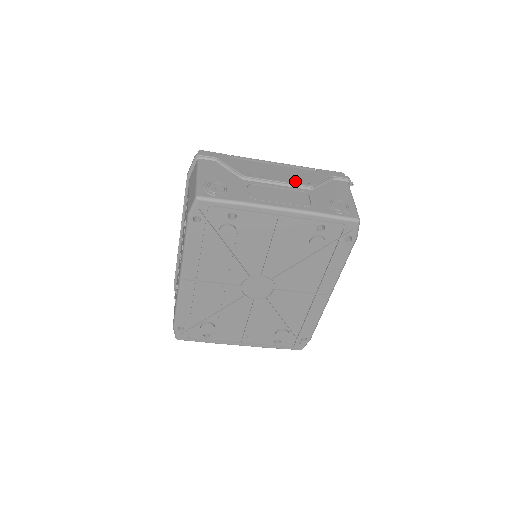
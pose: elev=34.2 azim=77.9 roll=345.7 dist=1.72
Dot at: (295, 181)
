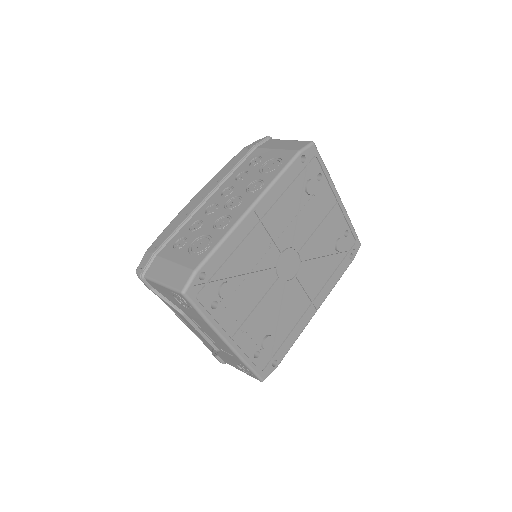
Dot at: occluded
